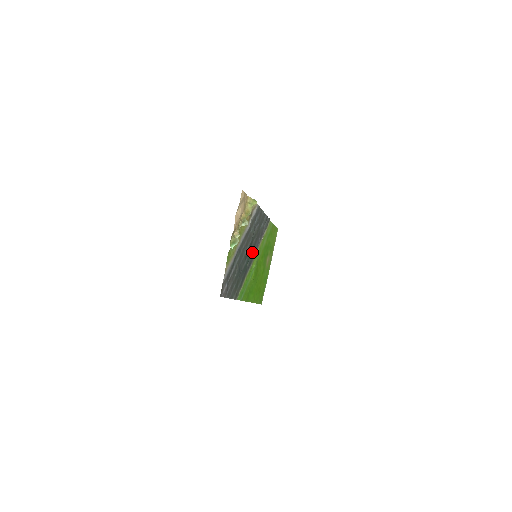
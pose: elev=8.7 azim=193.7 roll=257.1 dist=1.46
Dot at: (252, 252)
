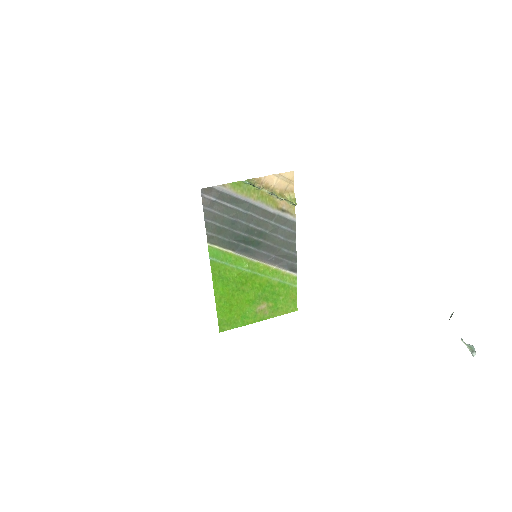
Dot at: (257, 247)
